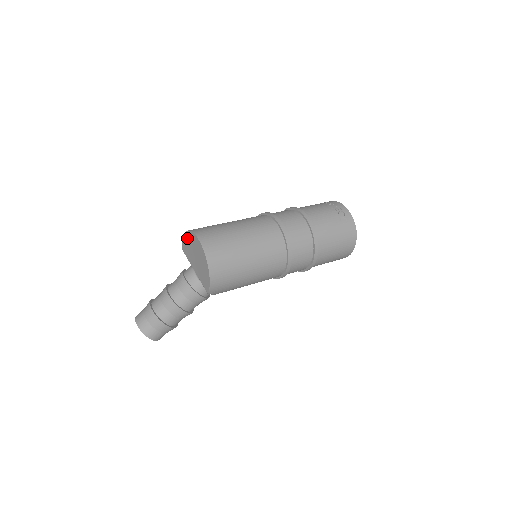
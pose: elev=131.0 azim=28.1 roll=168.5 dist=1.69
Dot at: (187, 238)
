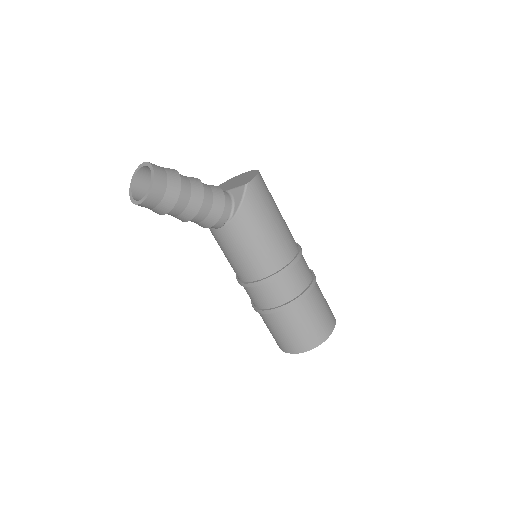
Dot at: (220, 186)
